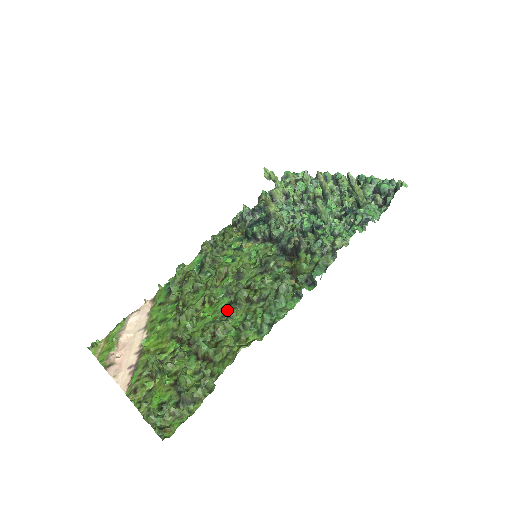
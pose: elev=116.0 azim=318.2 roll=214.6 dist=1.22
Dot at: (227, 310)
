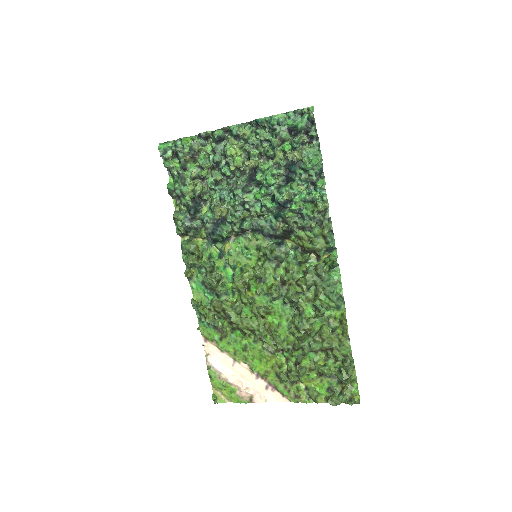
Dot at: (295, 312)
